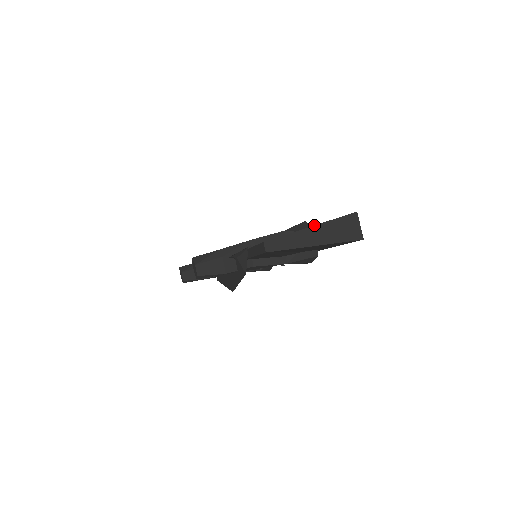
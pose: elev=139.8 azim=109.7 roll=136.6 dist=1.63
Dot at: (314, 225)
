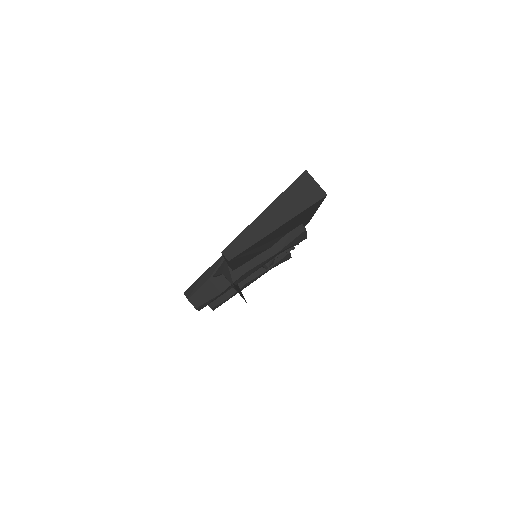
Dot at: (266, 208)
